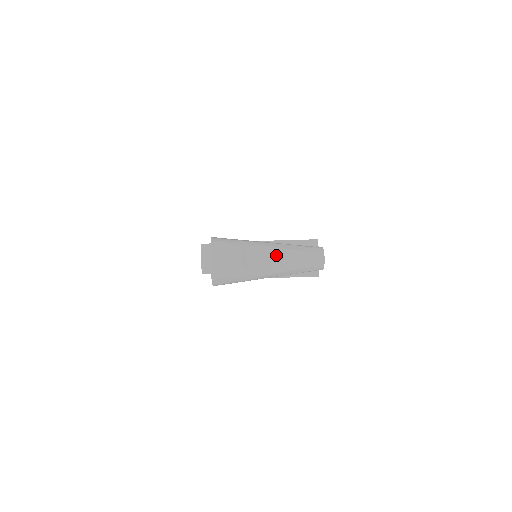
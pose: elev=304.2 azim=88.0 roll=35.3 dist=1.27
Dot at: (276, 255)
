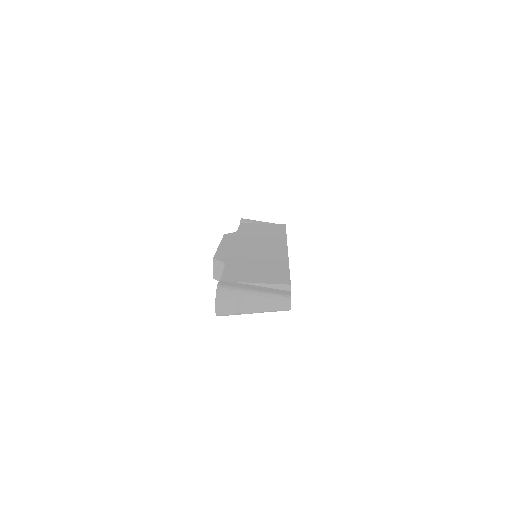
Dot at: (259, 301)
